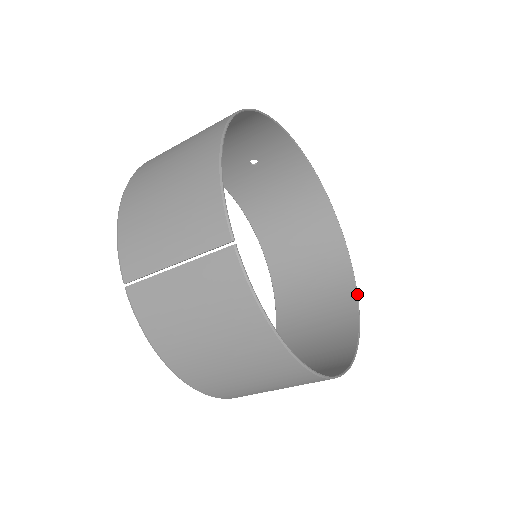
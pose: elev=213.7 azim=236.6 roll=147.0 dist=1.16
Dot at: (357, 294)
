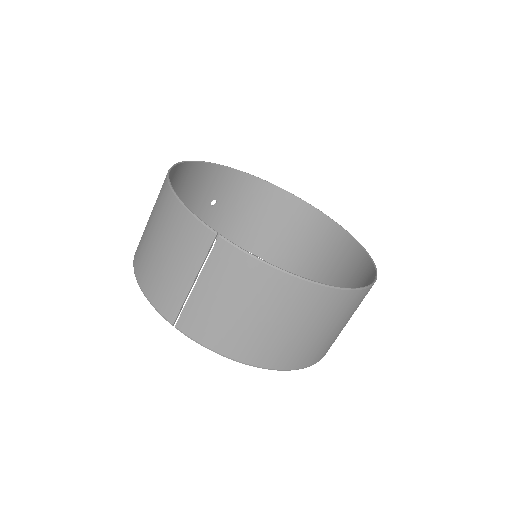
Dot at: (352, 236)
